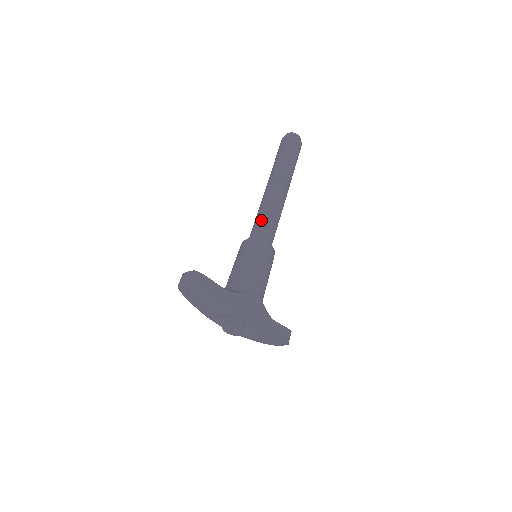
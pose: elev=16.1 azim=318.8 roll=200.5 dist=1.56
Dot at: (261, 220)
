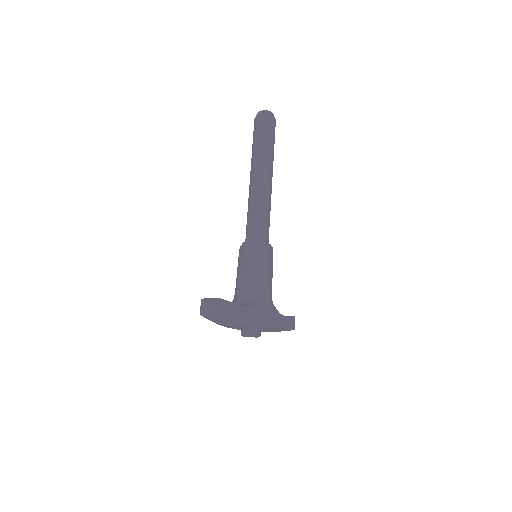
Dot at: (255, 220)
